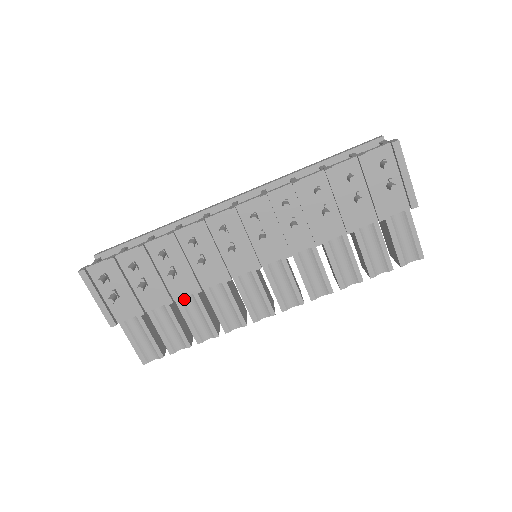
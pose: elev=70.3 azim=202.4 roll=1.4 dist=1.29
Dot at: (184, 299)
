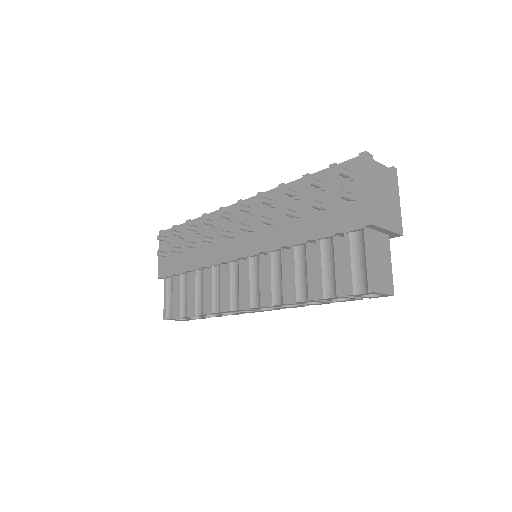
Dot at: (199, 273)
